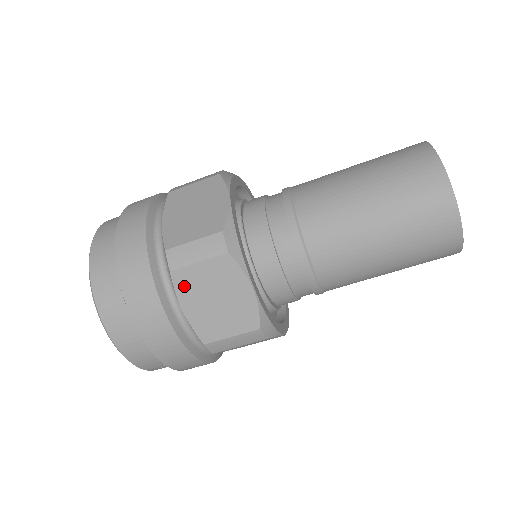
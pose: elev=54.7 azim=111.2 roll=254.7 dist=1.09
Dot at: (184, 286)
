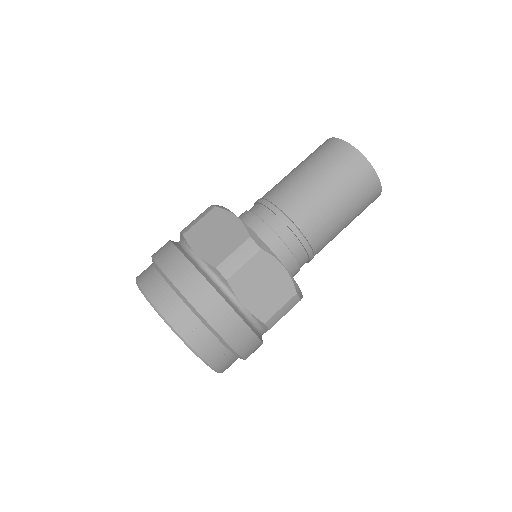
Dot at: (193, 238)
